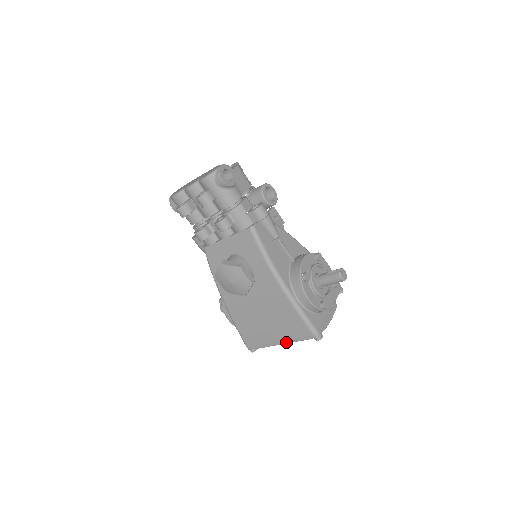
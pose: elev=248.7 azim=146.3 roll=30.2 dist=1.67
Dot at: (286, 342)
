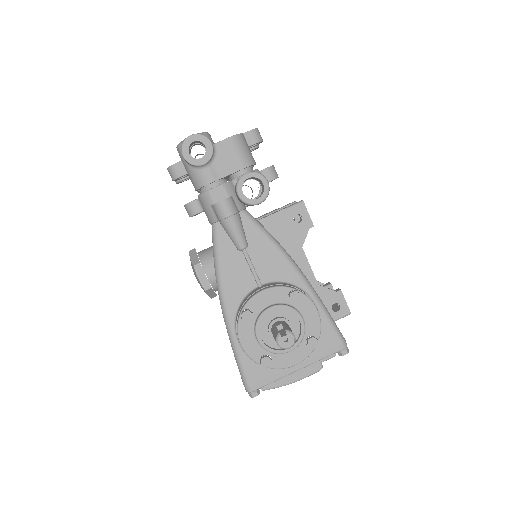
Dot at: occluded
